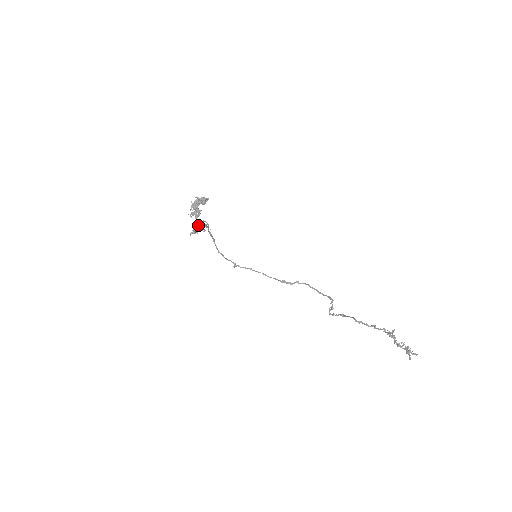
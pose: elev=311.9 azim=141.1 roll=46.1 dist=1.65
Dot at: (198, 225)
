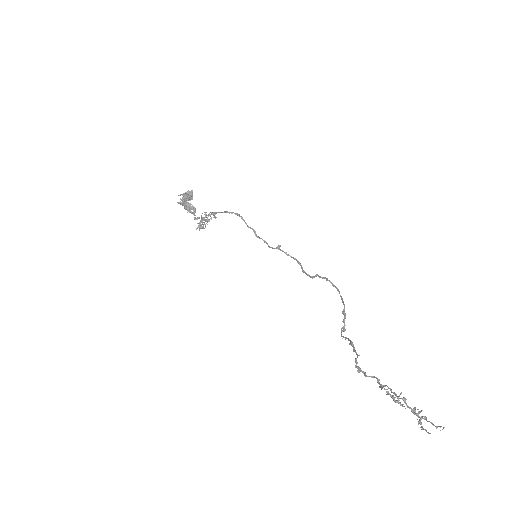
Dot at: (200, 221)
